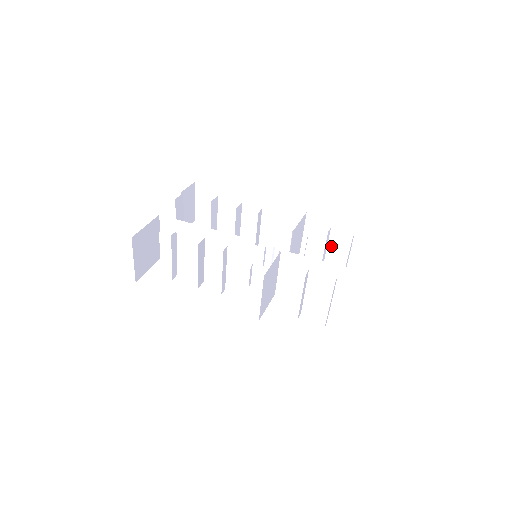
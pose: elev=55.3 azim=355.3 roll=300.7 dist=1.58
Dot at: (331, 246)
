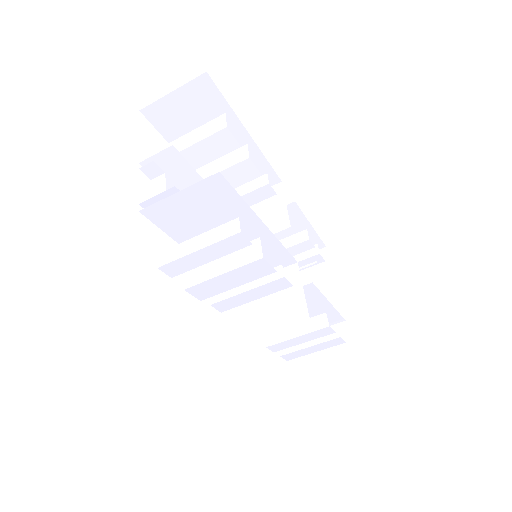
Dot at: (277, 237)
